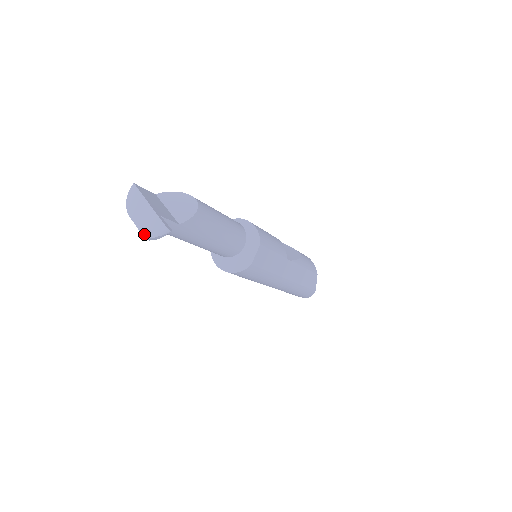
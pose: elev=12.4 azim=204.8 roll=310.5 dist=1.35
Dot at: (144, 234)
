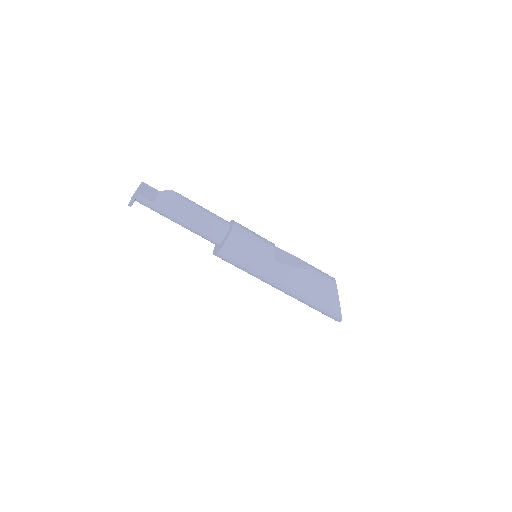
Dot at: occluded
